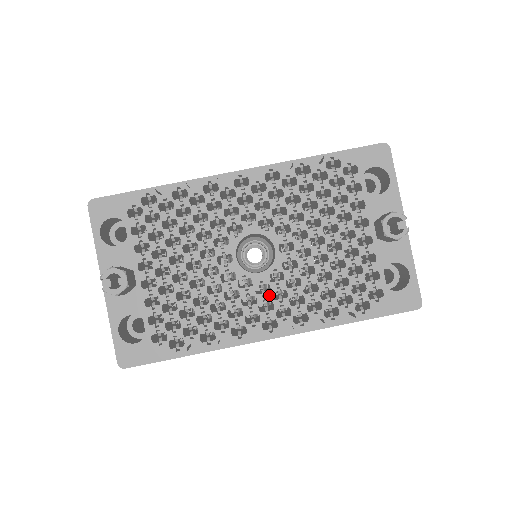
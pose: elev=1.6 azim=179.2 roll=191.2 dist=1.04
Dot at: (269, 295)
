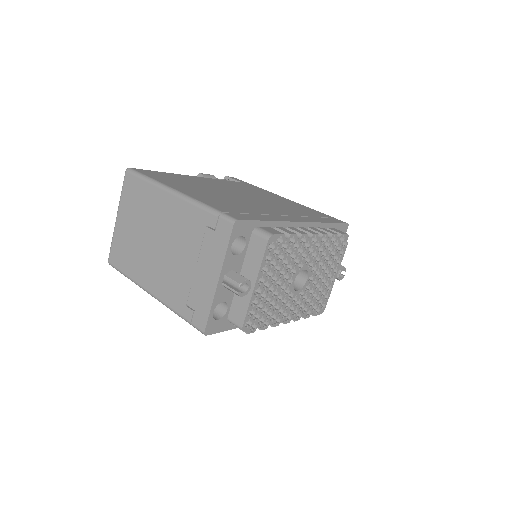
Dot at: (295, 303)
